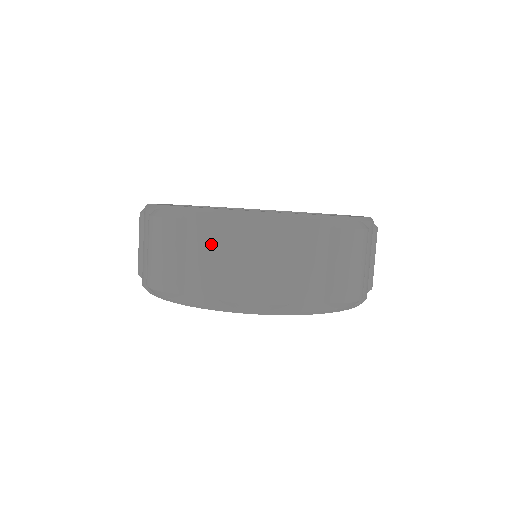
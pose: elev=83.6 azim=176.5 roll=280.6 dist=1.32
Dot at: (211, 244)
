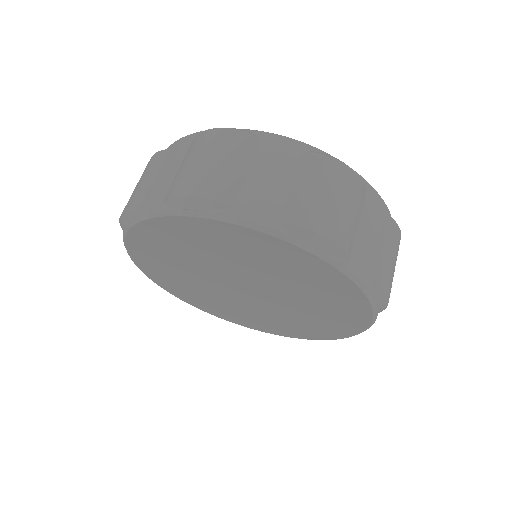
Dot at: (286, 166)
